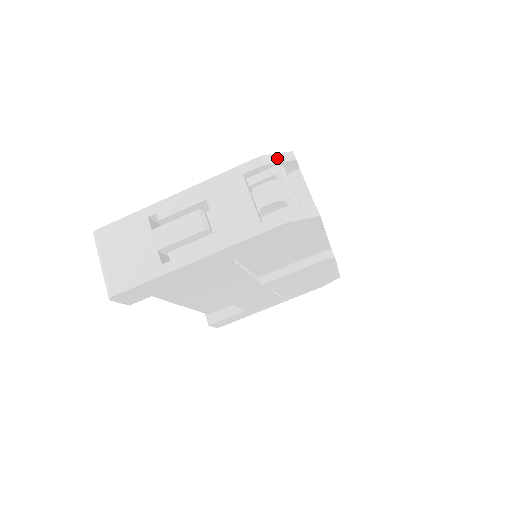
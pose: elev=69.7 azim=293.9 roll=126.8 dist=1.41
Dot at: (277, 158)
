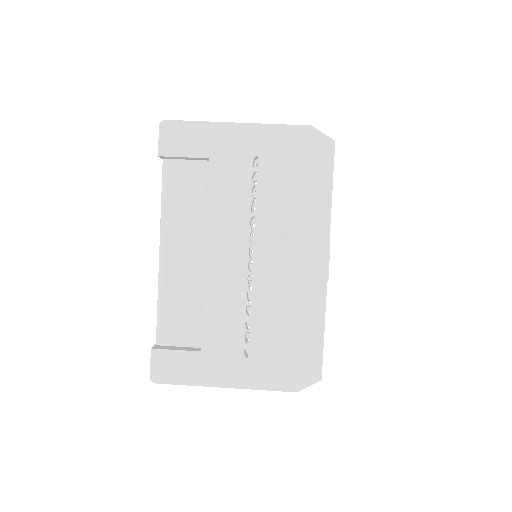
Dot at: occluded
